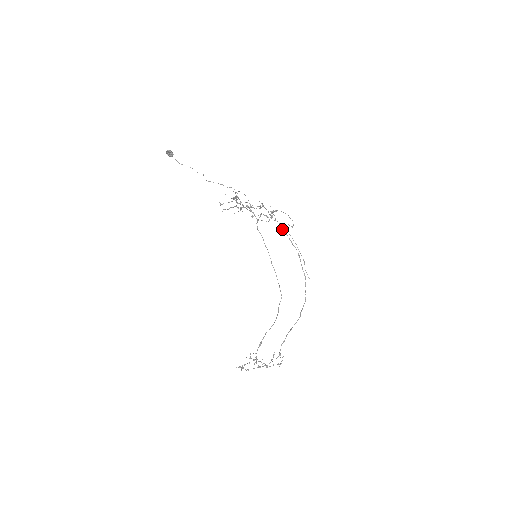
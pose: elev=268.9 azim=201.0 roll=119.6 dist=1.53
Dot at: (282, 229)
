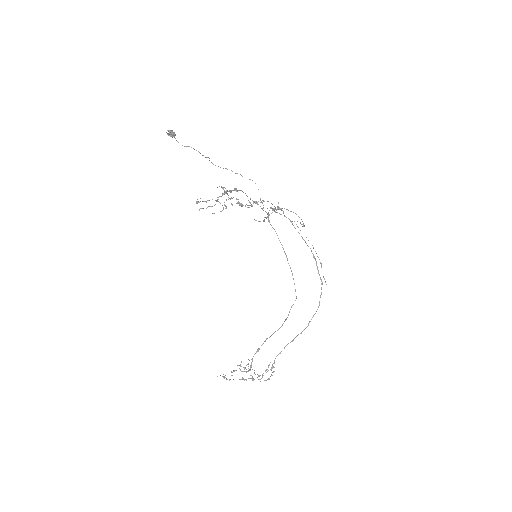
Dot at: occluded
